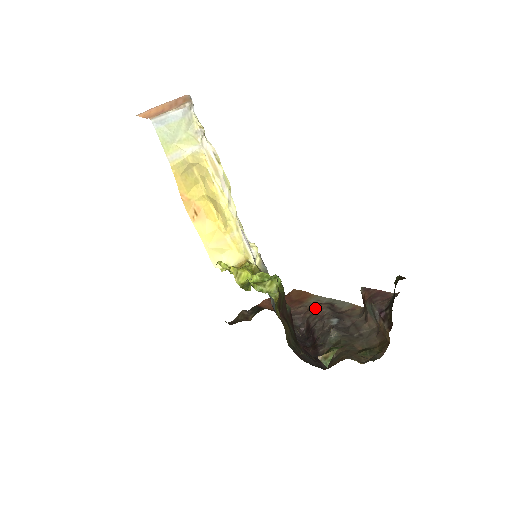
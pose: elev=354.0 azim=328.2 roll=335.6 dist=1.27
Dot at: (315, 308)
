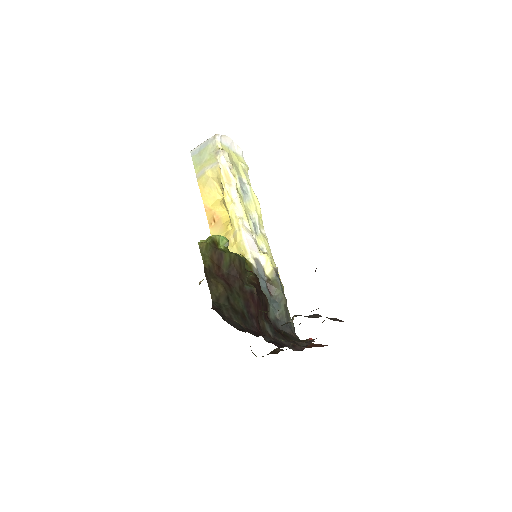
Dot at: occluded
